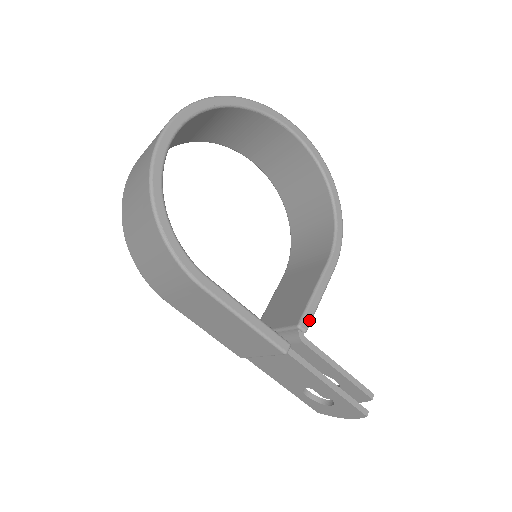
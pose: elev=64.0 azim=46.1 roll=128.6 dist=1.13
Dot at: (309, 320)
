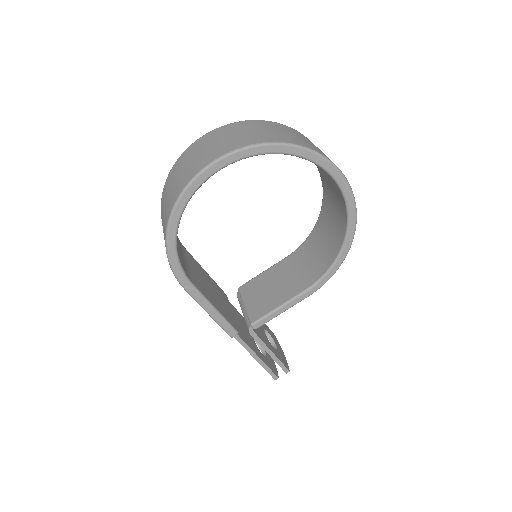
Dot at: (262, 324)
